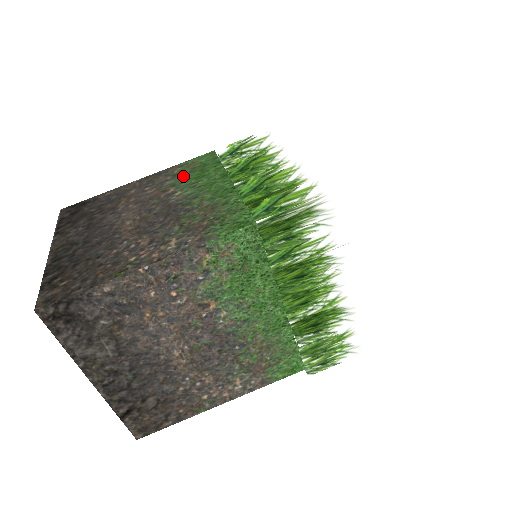
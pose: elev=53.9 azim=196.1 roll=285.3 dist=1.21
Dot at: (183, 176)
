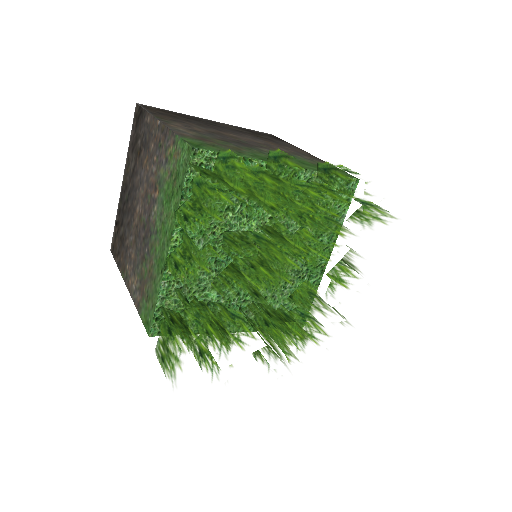
Dot at: (166, 177)
